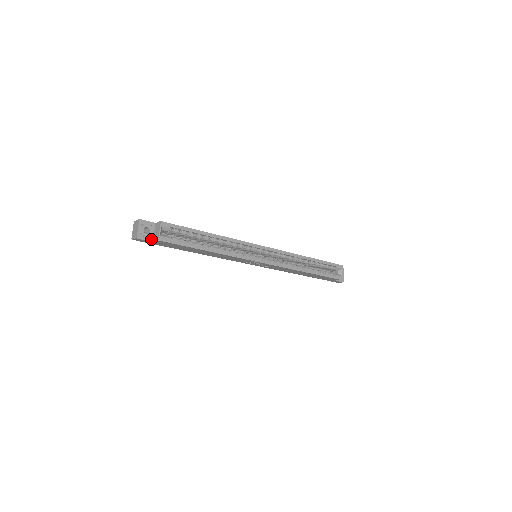
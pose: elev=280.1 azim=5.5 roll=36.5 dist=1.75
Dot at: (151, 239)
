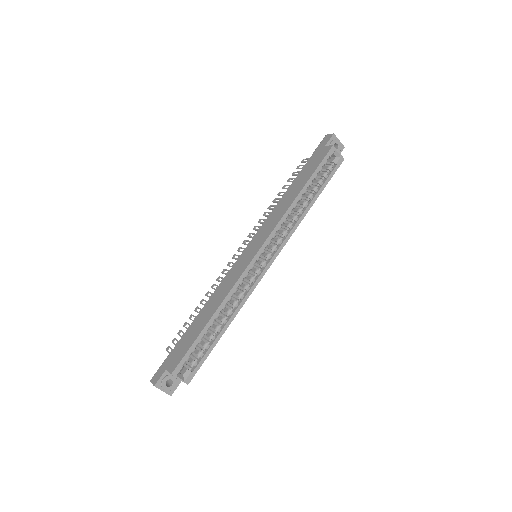
Dot at: (179, 380)
